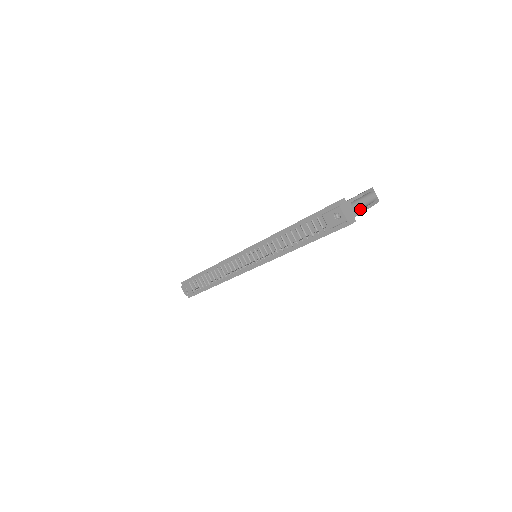
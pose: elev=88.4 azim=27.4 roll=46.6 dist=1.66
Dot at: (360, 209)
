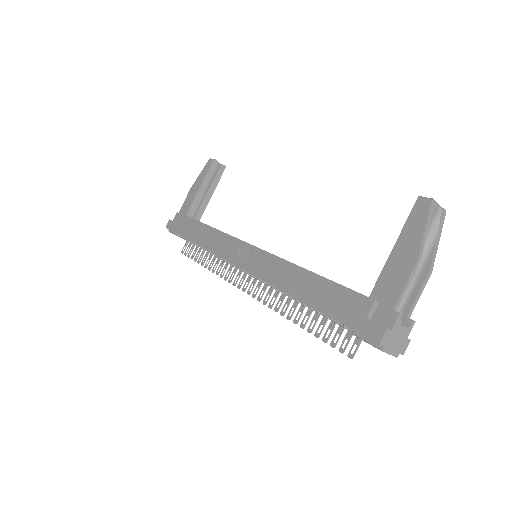
Dot at: (414, 284)
